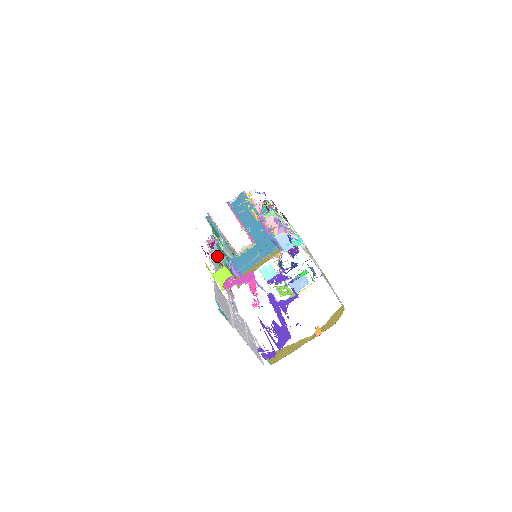
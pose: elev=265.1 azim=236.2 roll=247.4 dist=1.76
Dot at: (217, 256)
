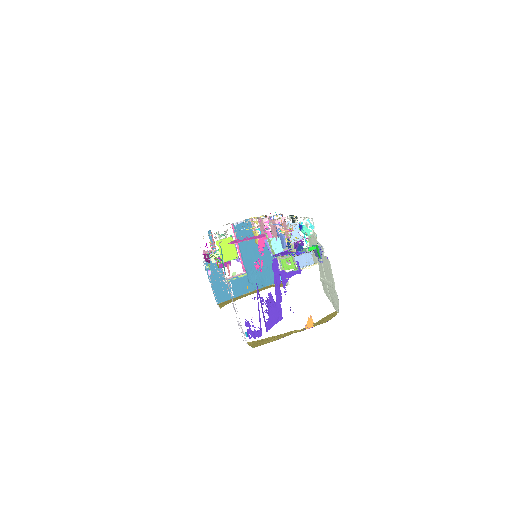
Dot at: occluded
